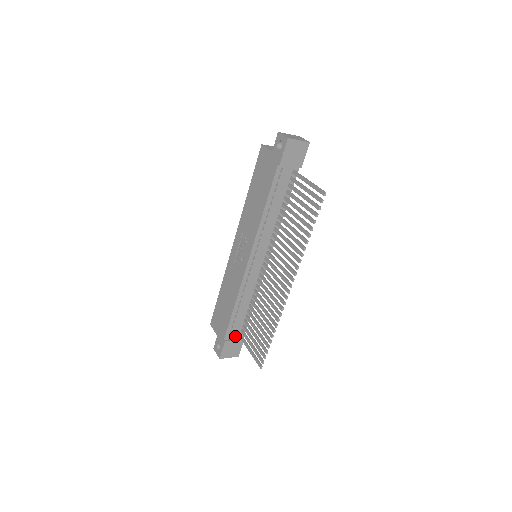
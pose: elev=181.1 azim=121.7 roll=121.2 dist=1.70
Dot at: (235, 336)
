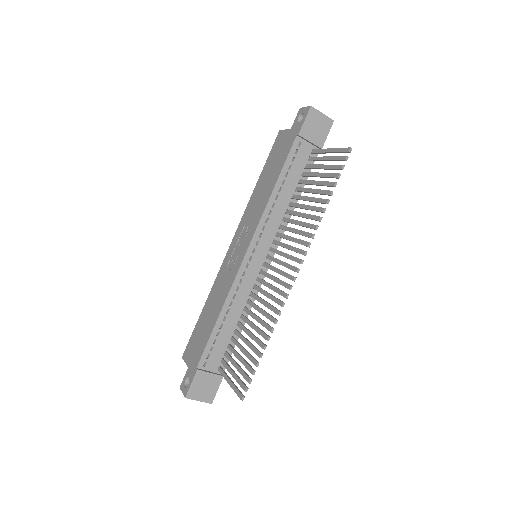
Dot at: (212, 367)
